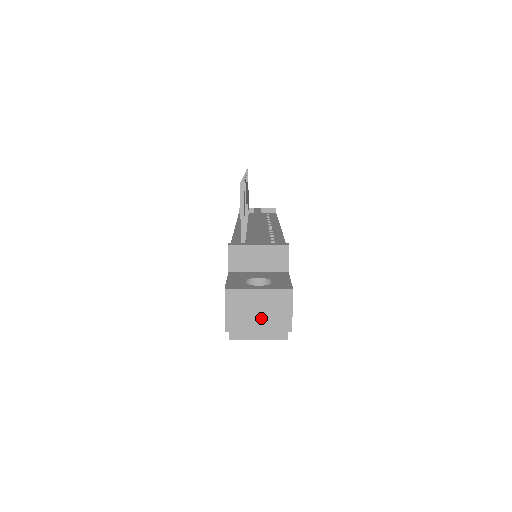
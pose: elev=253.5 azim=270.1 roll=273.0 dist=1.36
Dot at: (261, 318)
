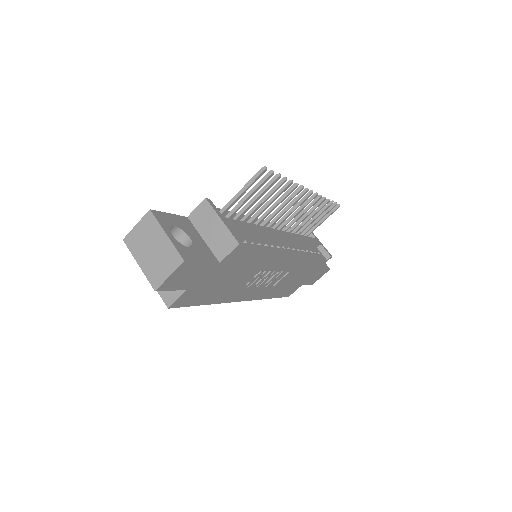
Dot at: (148, 257)
